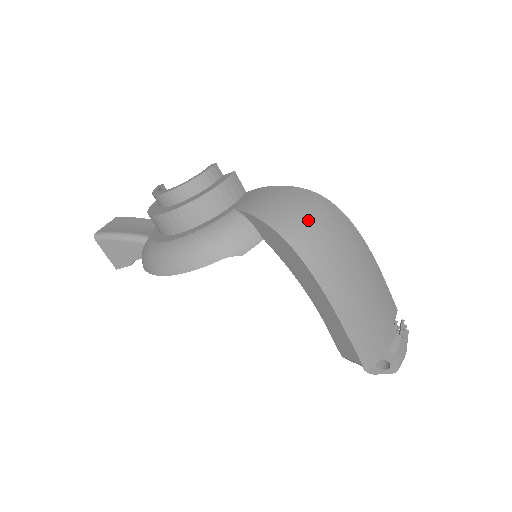
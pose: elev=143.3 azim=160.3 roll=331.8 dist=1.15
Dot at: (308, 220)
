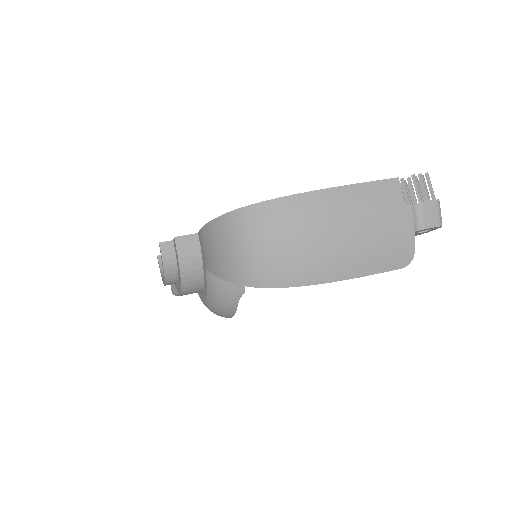
Dot at: (249, 254)
